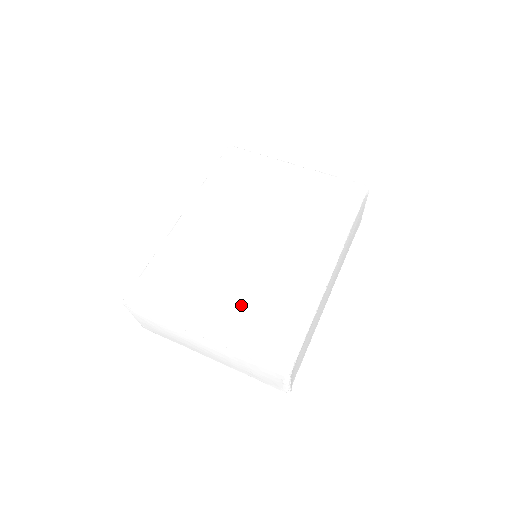
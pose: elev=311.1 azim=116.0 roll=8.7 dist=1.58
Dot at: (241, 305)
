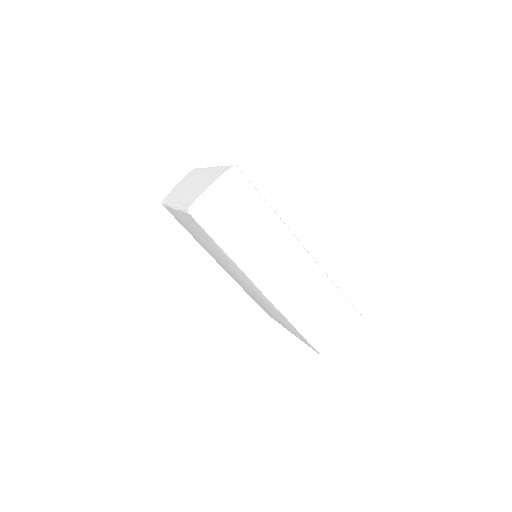
Dot at: occluded
